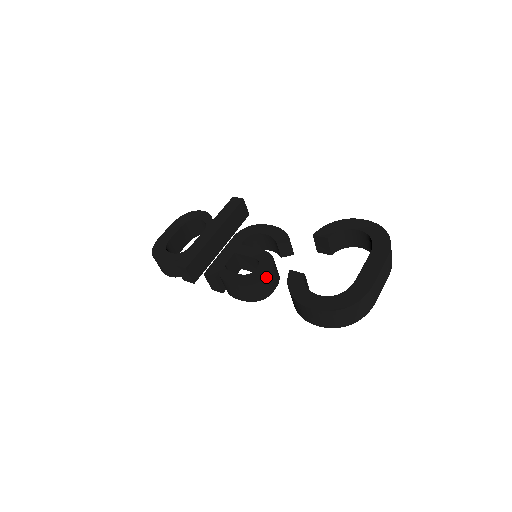
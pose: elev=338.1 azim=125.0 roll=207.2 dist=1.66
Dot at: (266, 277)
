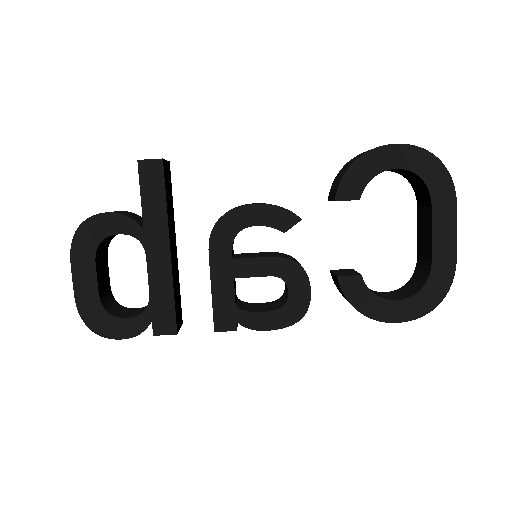
Dot at: (310, 300)
